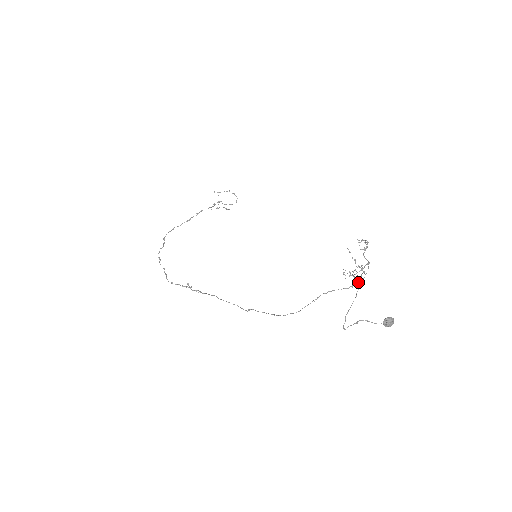
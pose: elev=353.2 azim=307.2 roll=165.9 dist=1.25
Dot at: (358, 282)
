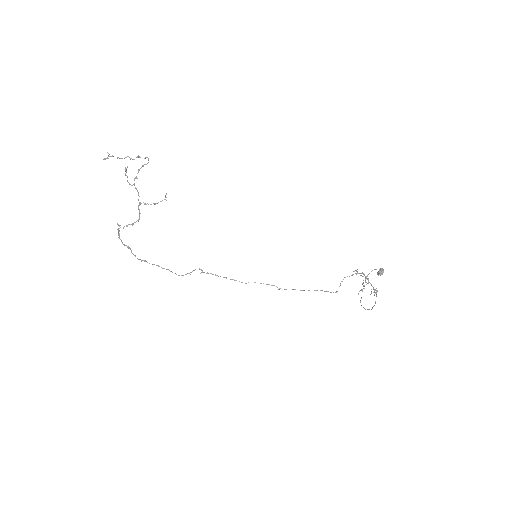
Dot at: occluded
